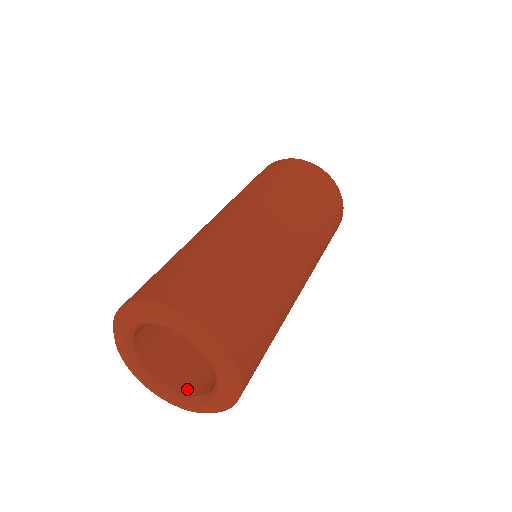
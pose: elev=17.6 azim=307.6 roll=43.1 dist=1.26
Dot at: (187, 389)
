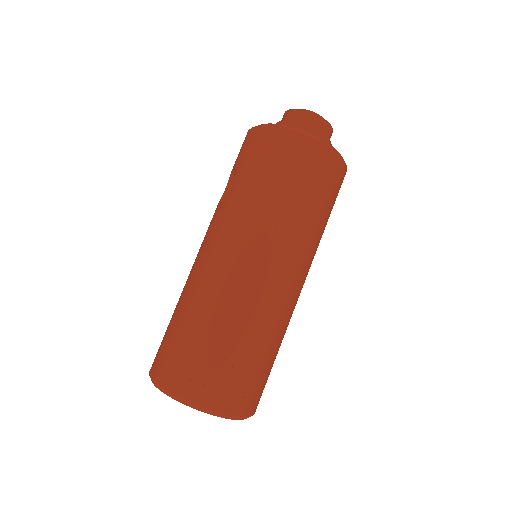
Dot at: occluded
